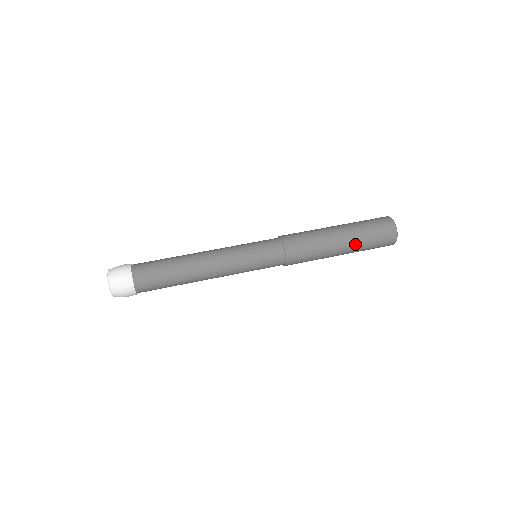
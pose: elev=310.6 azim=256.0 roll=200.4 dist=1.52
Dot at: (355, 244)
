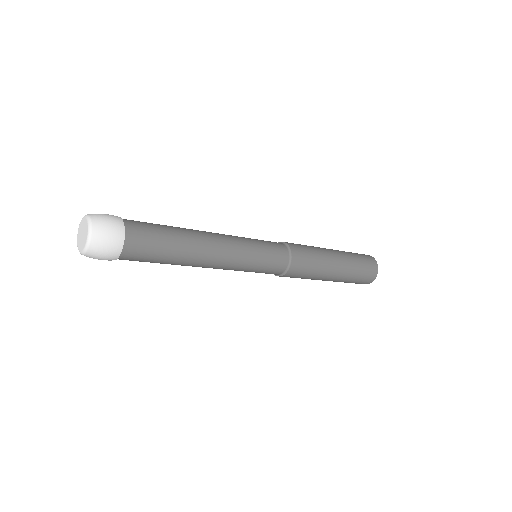
Dot at: (347, 259)
